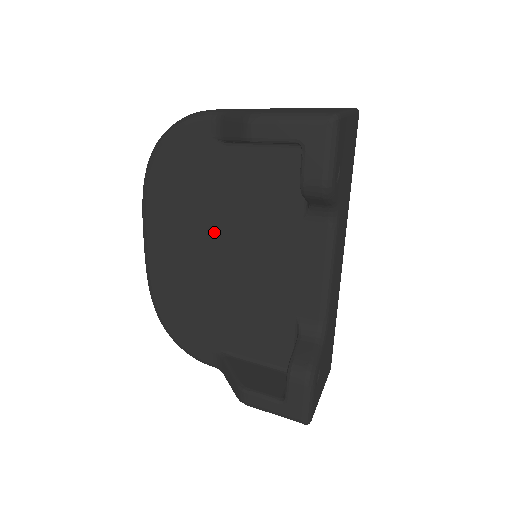
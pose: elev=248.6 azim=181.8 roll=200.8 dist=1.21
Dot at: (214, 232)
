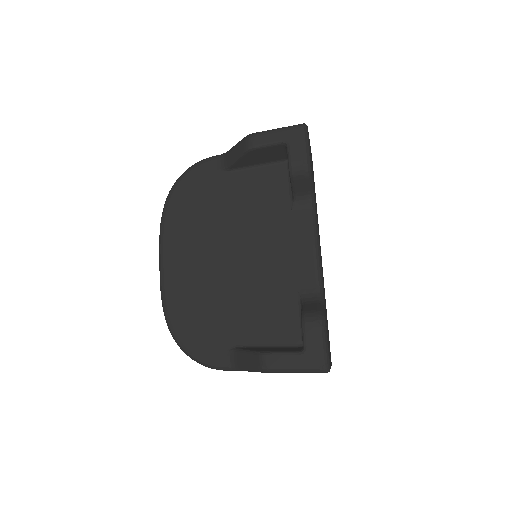
Dot at: (222, 237)
